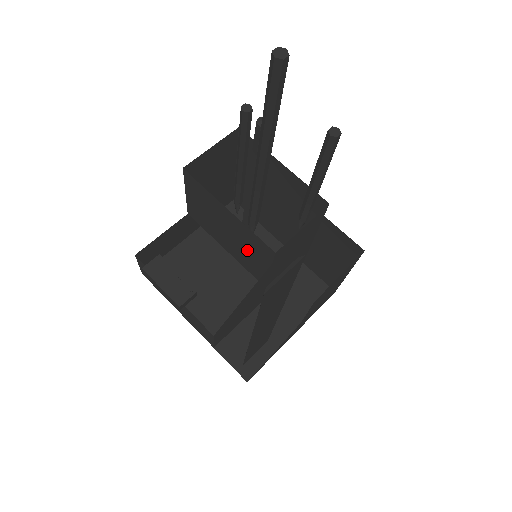
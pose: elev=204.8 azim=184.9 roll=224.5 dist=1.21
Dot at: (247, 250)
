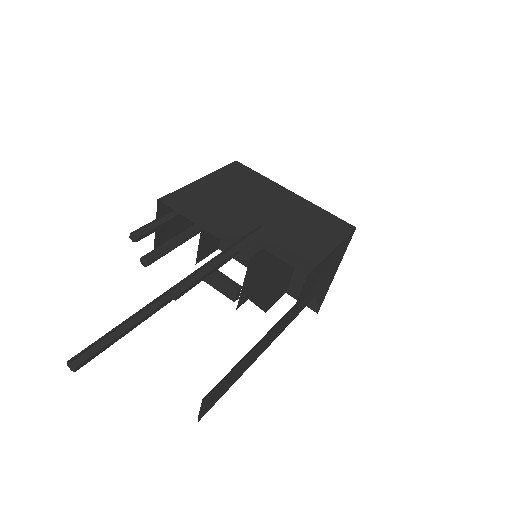
Dot at: occluded
